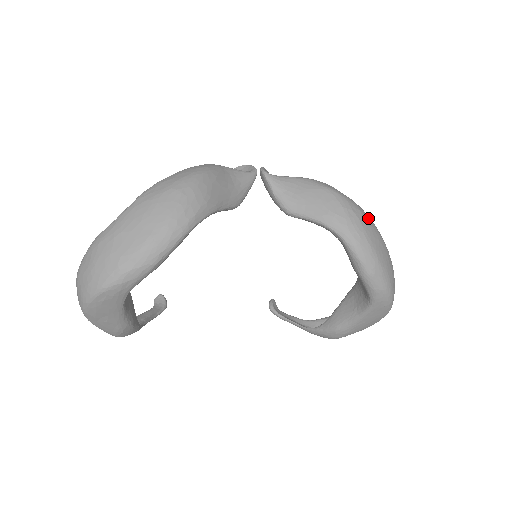
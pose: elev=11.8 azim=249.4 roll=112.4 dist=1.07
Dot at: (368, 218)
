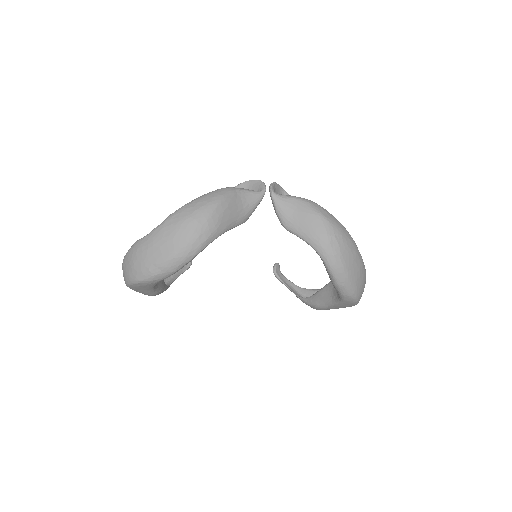
Dot at: (349, 241)
